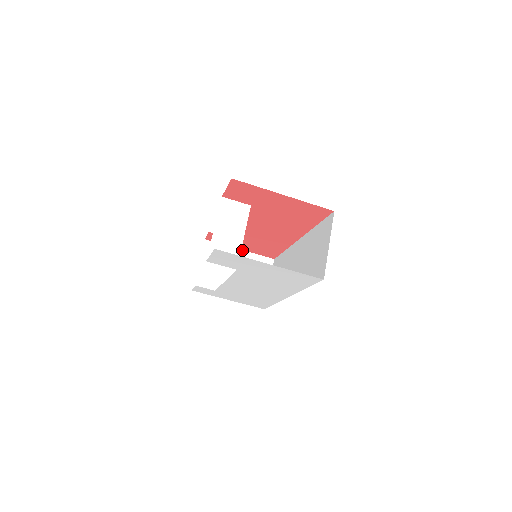
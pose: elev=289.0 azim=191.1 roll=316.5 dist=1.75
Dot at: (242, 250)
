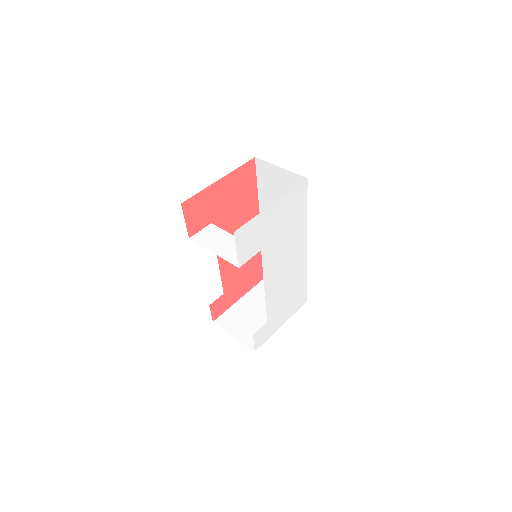
Dot at: (242, 298)
